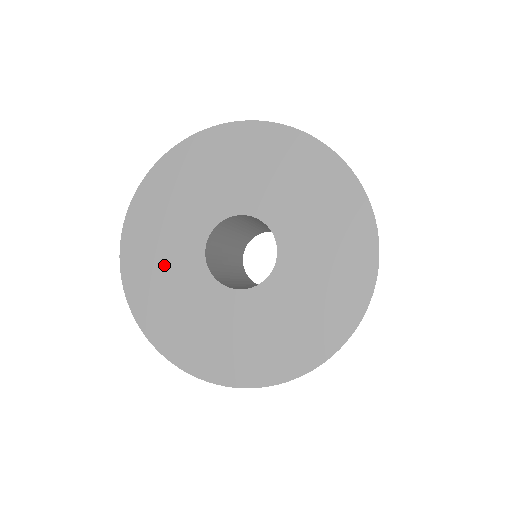
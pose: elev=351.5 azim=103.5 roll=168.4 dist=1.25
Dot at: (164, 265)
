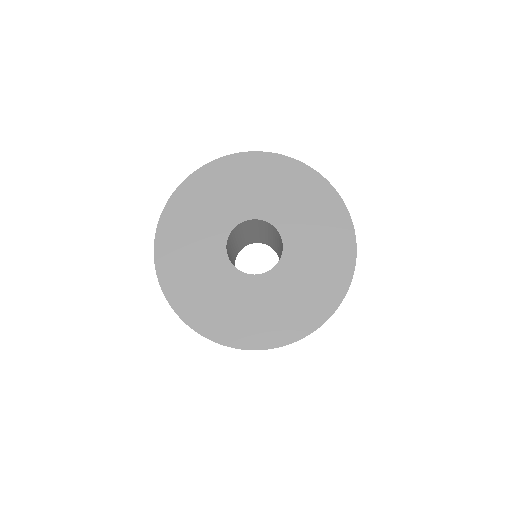
Dot at: (193, 260)
